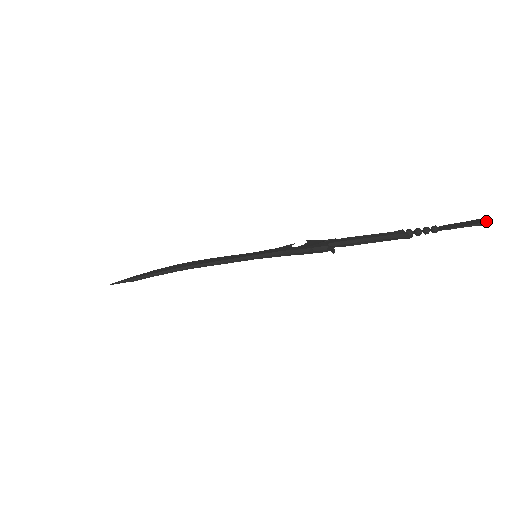
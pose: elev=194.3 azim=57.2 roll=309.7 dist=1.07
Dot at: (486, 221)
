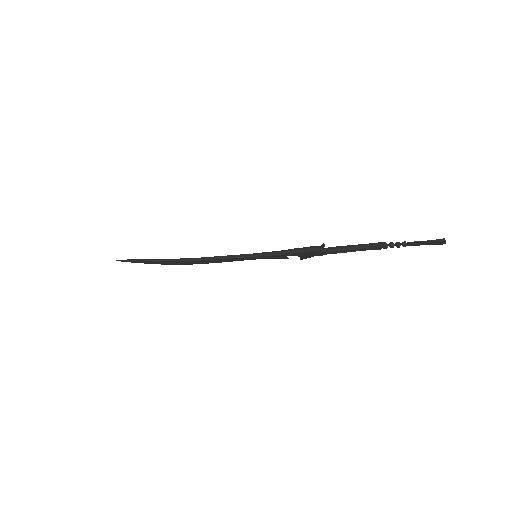
Dot at: (443, 238)
